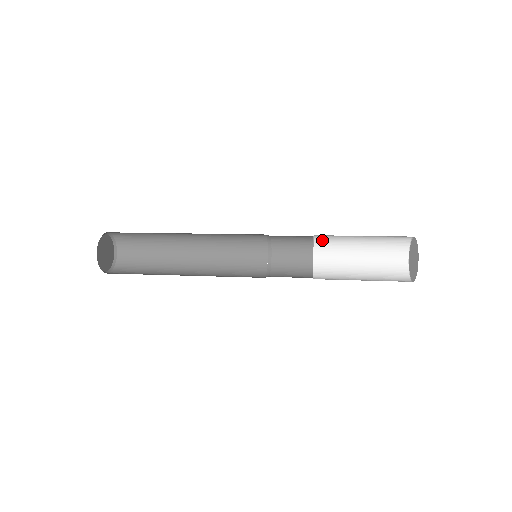
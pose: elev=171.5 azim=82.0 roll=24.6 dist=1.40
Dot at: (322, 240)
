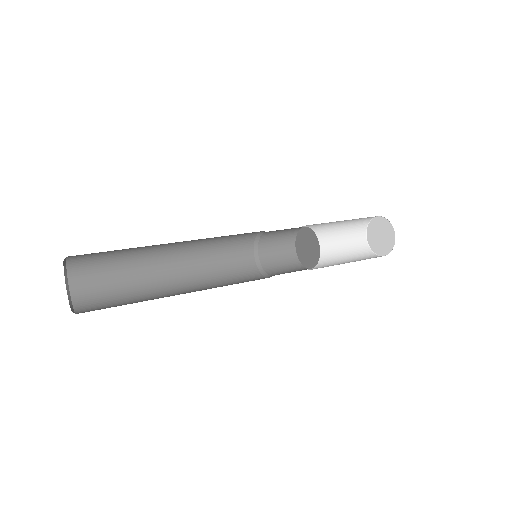
Dot at: occluded
